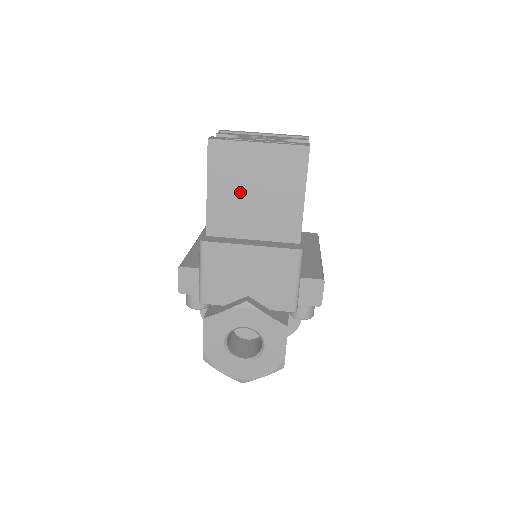
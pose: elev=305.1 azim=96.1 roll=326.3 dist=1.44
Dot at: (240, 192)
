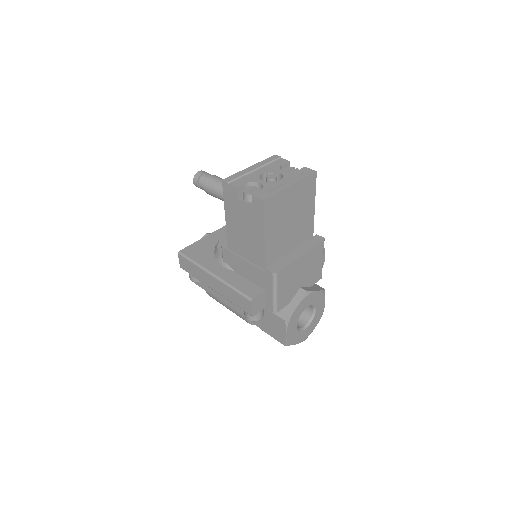
Dot at: (283, 224)
